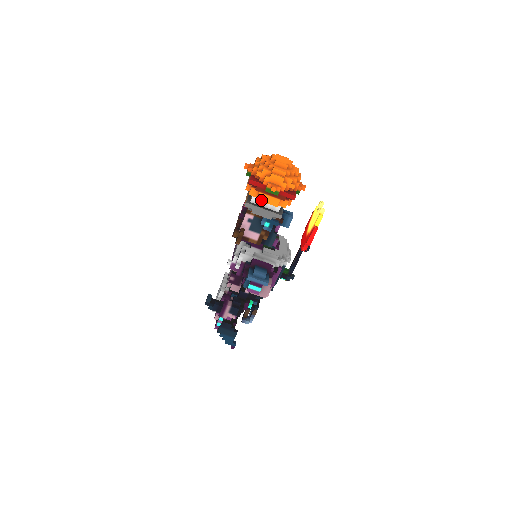
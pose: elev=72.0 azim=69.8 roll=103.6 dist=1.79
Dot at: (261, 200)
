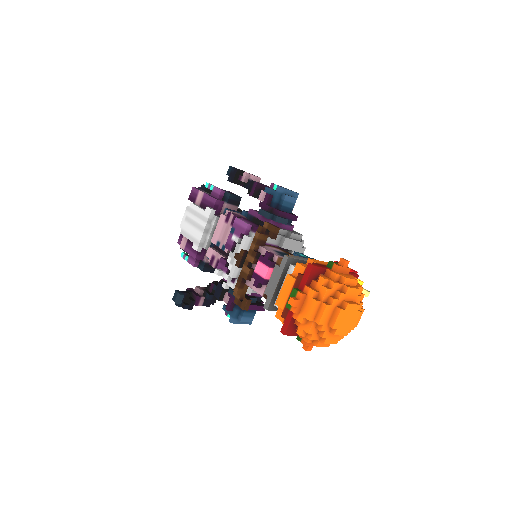
Dot at: occluded
